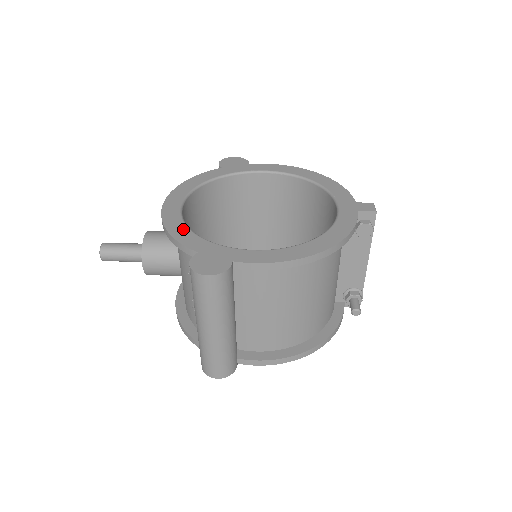
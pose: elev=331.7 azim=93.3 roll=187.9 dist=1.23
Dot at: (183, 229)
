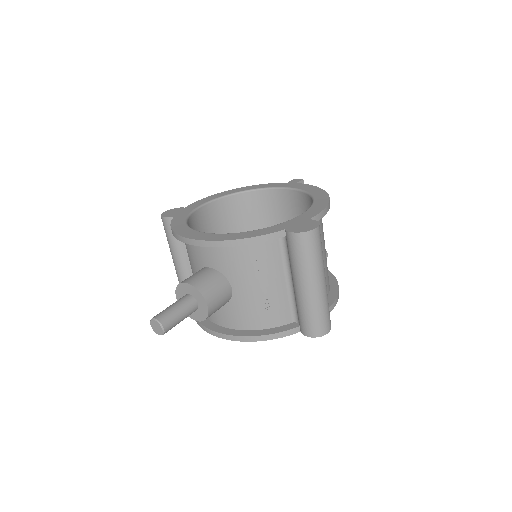
Dot at: (246, 233)
